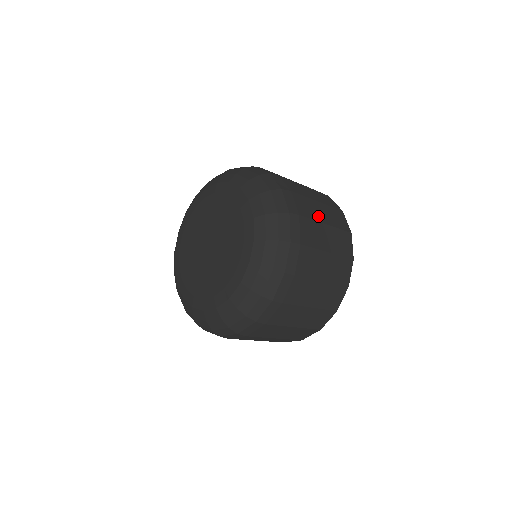
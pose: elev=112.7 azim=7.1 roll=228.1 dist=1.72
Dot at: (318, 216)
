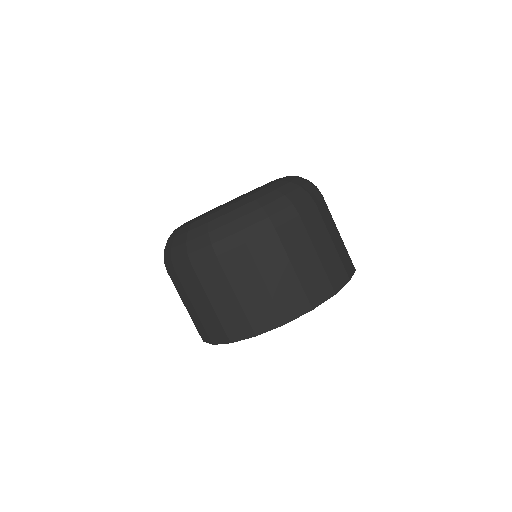
Dot at: (331, 231)
